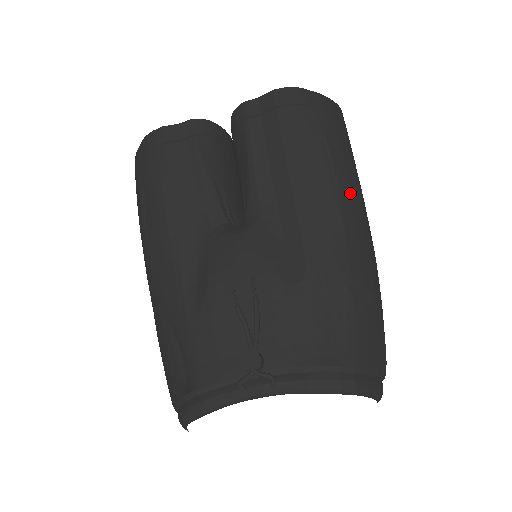
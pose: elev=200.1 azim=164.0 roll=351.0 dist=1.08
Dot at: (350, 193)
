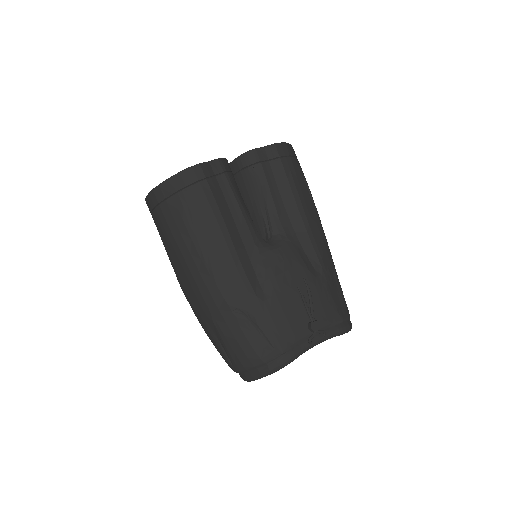
Dot at: occluded
